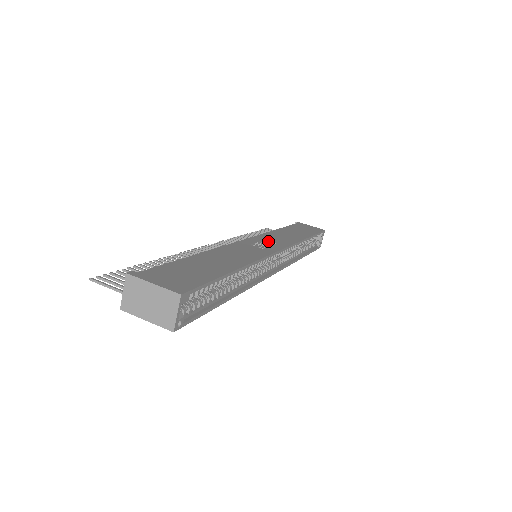
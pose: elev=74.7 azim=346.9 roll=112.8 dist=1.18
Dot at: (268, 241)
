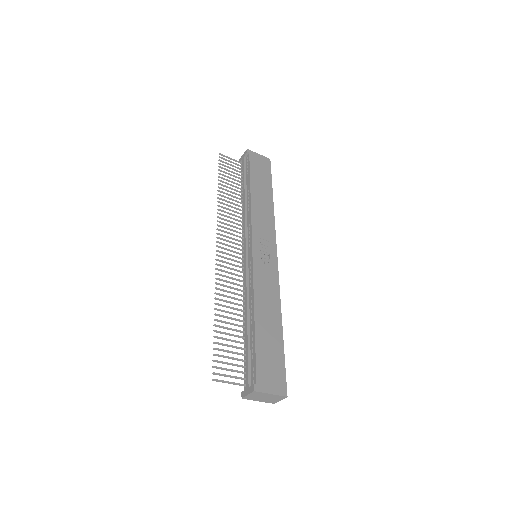
Dot at: (263, 239)
